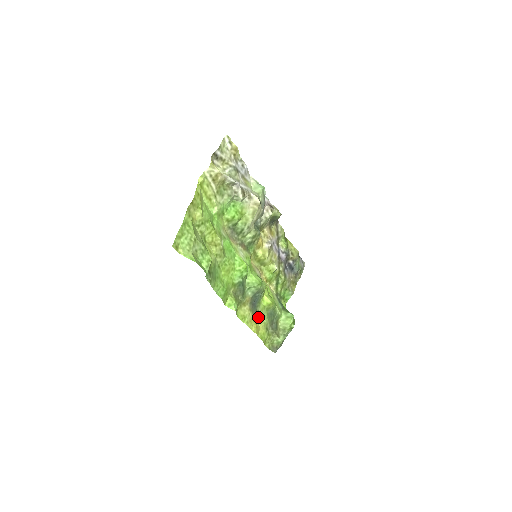
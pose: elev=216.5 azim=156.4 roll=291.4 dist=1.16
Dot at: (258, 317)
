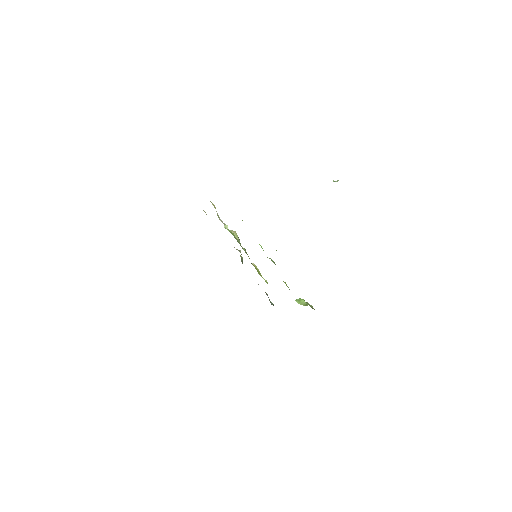
Dot at: occluded
